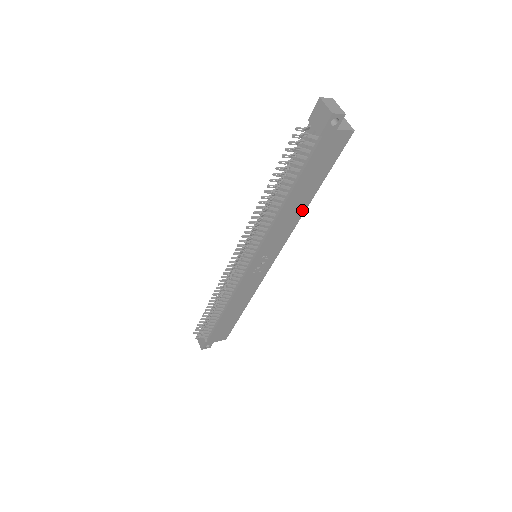
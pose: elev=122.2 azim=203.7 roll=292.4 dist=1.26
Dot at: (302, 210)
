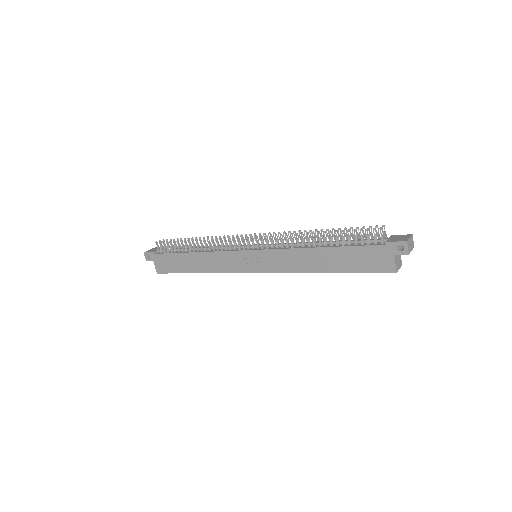
Dot at: (313, 269)
